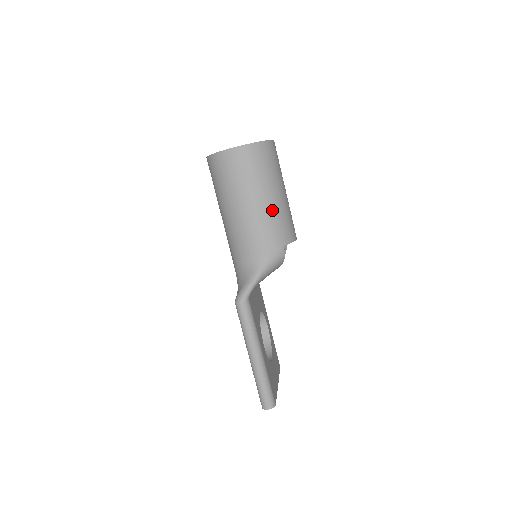
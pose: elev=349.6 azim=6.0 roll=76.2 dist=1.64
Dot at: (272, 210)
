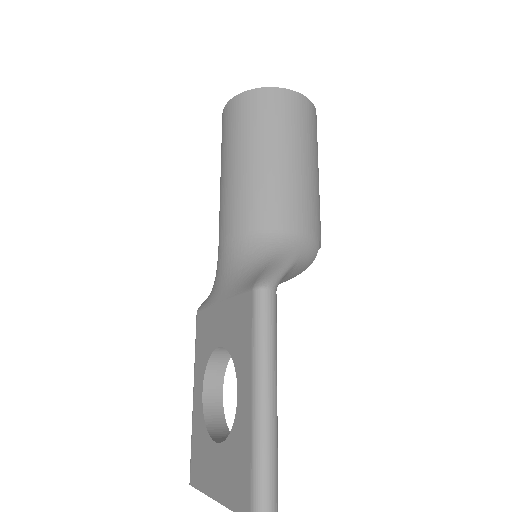
Dot at: (316, 187)
